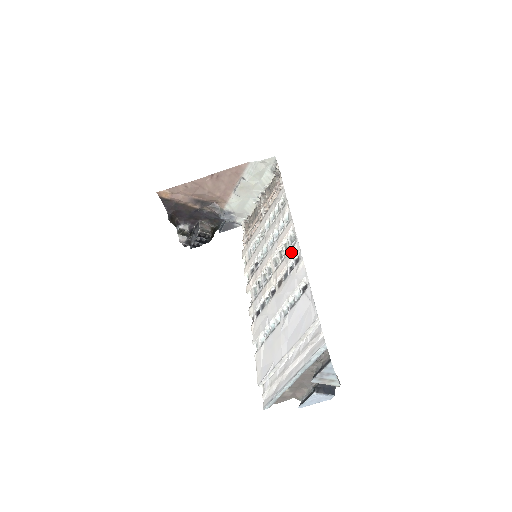
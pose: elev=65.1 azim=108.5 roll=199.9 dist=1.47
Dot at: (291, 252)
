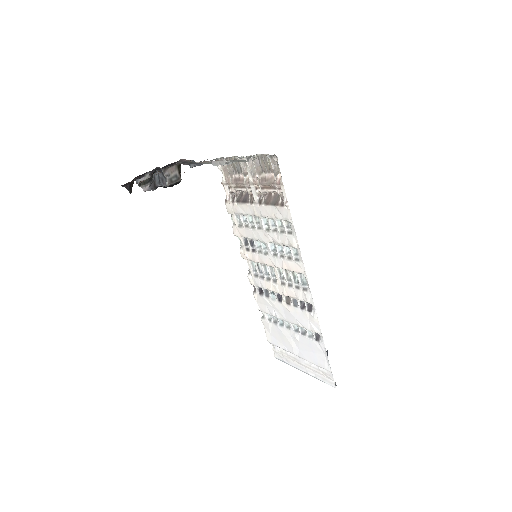
Dot at: (302, 294)
